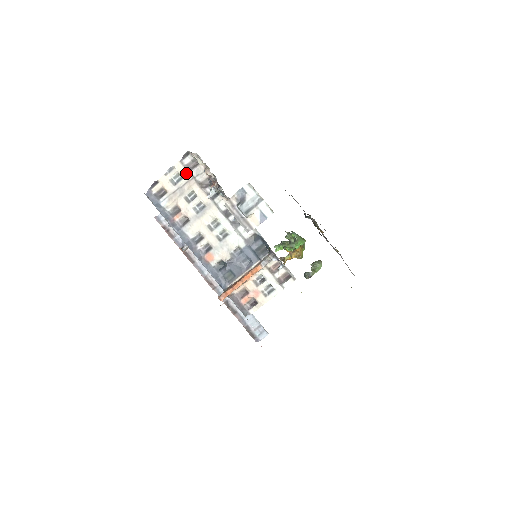
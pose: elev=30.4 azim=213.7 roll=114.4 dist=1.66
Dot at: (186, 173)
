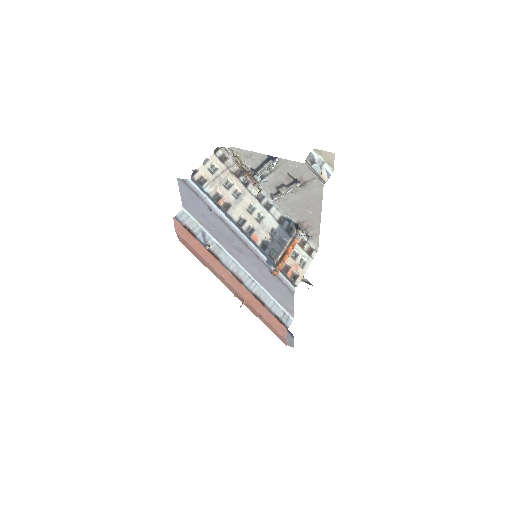
Dot at: (220, 164)
